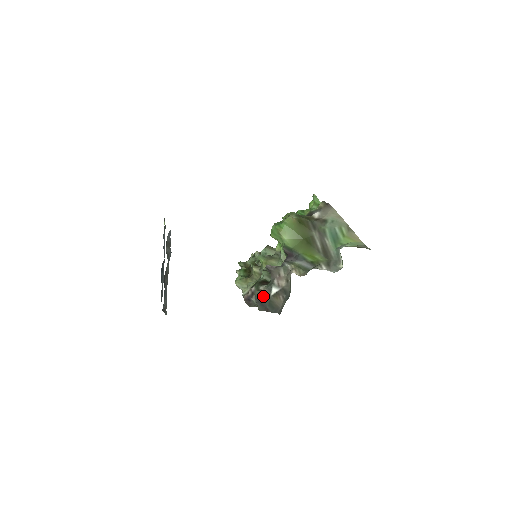
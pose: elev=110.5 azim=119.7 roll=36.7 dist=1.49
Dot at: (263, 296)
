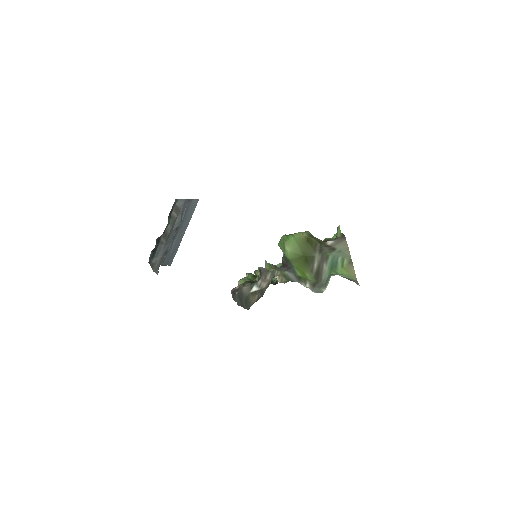
Dot at: (244, 291)
